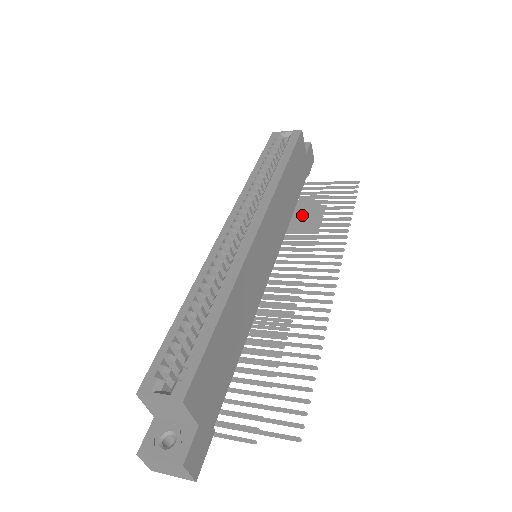
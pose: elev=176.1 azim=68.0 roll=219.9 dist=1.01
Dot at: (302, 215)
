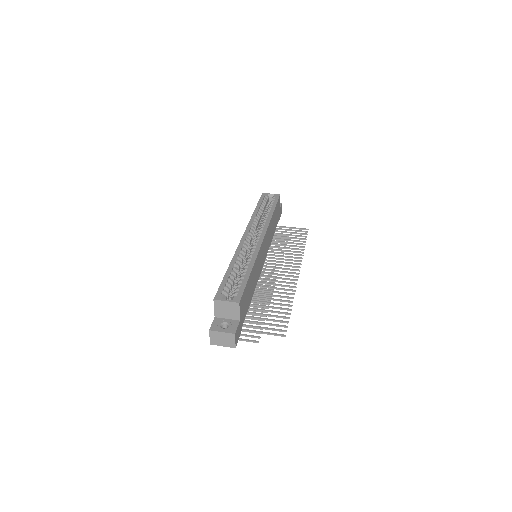
Dot at: occluded
